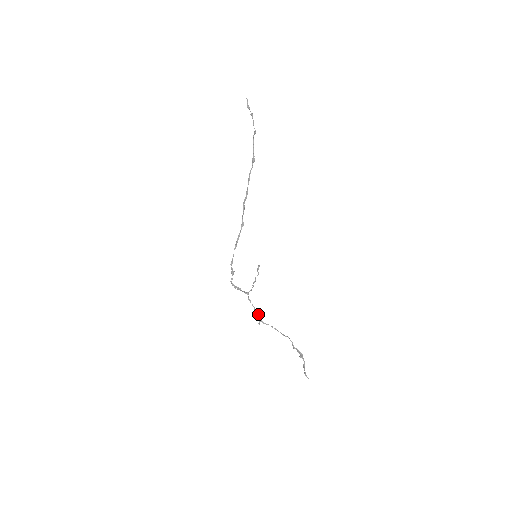
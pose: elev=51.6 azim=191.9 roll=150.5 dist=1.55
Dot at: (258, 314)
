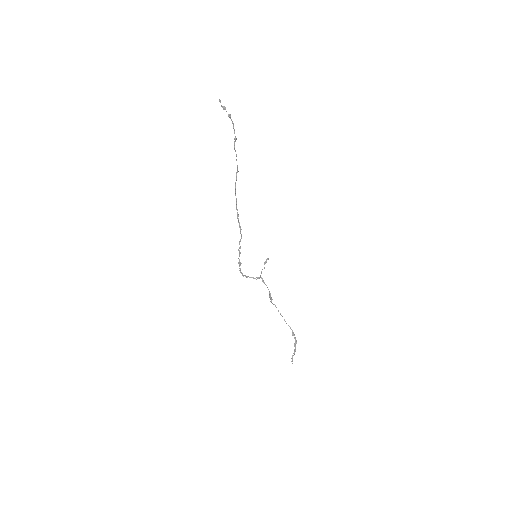
Dot at: occluded
